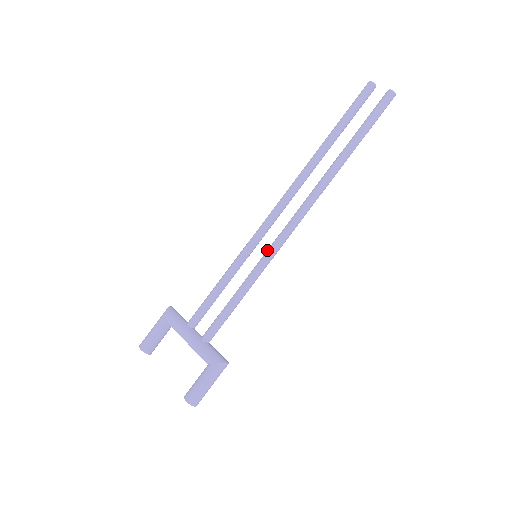
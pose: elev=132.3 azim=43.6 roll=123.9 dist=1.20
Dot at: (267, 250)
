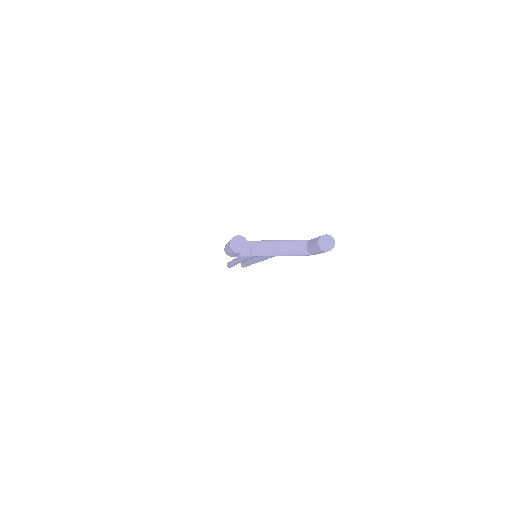
Dot at: occluded
